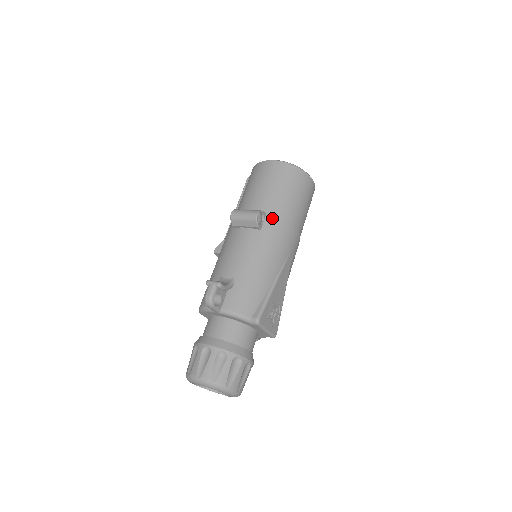
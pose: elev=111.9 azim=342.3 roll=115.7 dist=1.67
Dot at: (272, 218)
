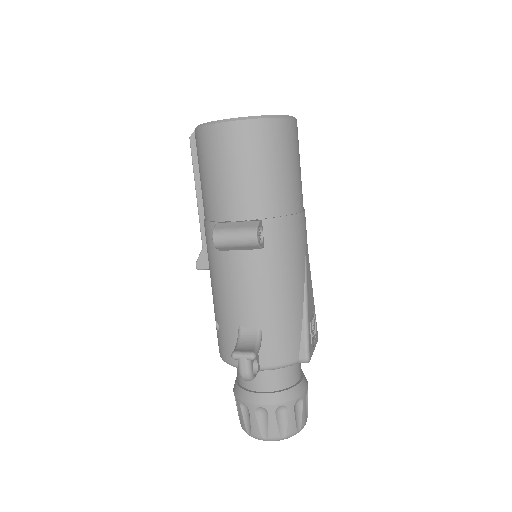
Dot at: (272, 222)
